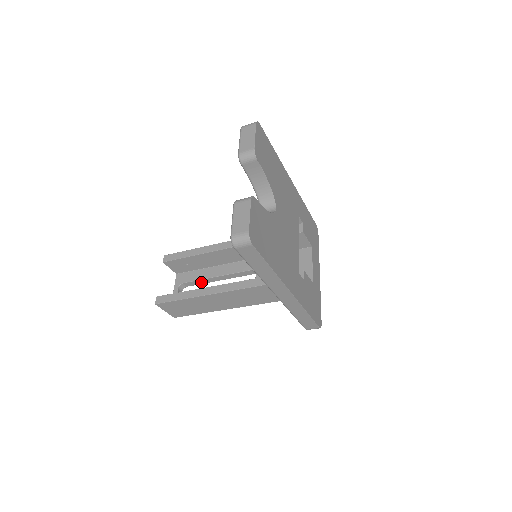
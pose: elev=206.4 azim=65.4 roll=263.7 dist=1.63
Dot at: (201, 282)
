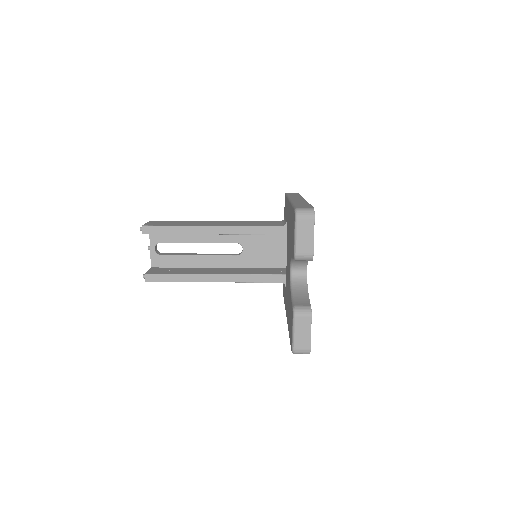
Dot at: (179, 242)
